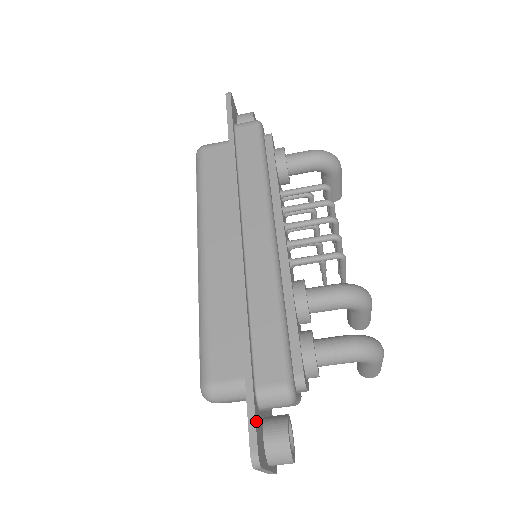
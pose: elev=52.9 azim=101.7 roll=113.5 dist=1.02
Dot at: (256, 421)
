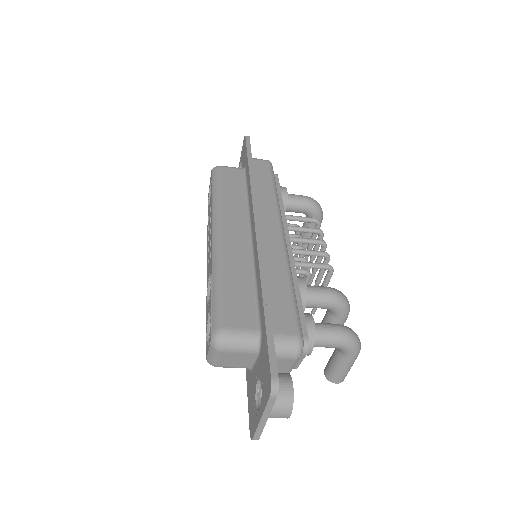
Dot at: (275, 357)
